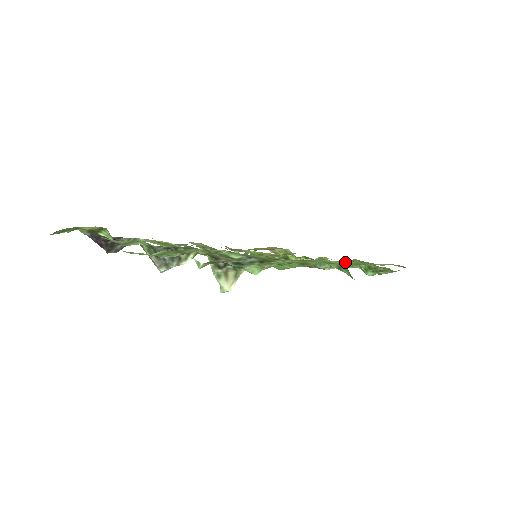
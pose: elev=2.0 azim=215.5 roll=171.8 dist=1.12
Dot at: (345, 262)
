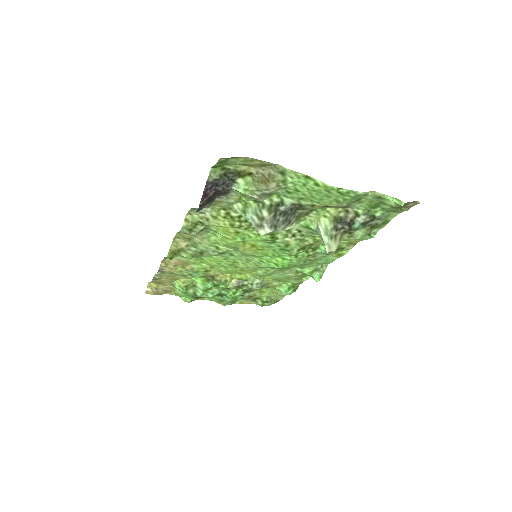
Dot at: (278, 281)
